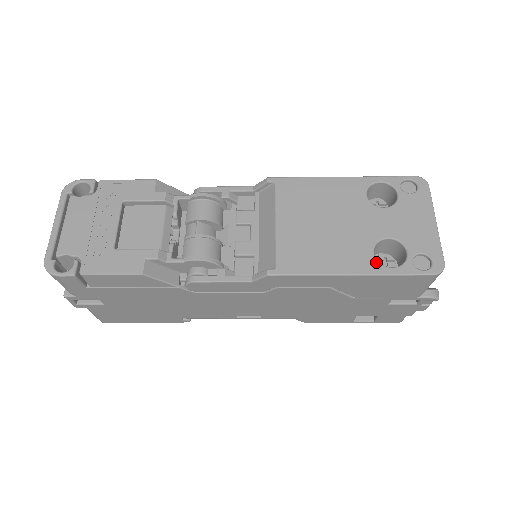
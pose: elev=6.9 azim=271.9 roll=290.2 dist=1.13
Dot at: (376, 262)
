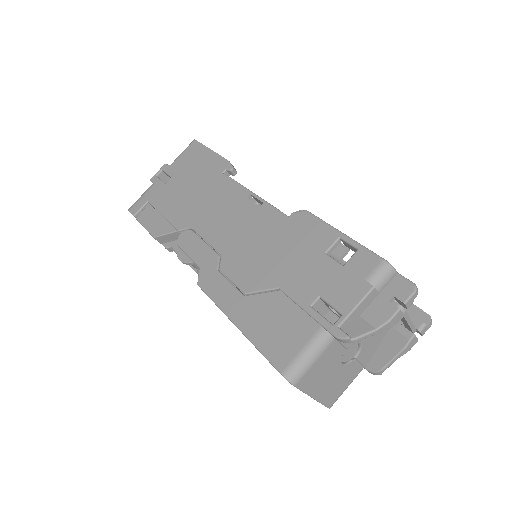
Dot at: occluded
